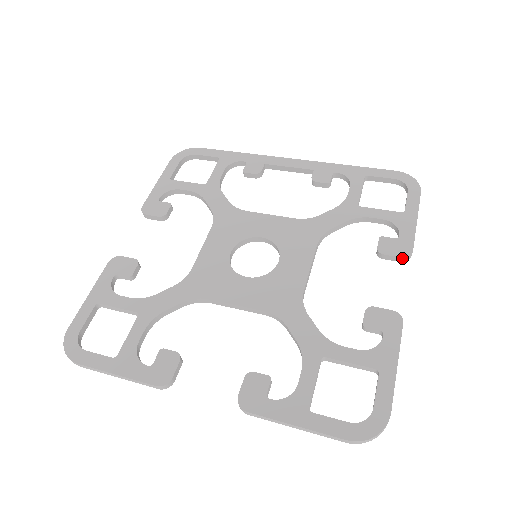
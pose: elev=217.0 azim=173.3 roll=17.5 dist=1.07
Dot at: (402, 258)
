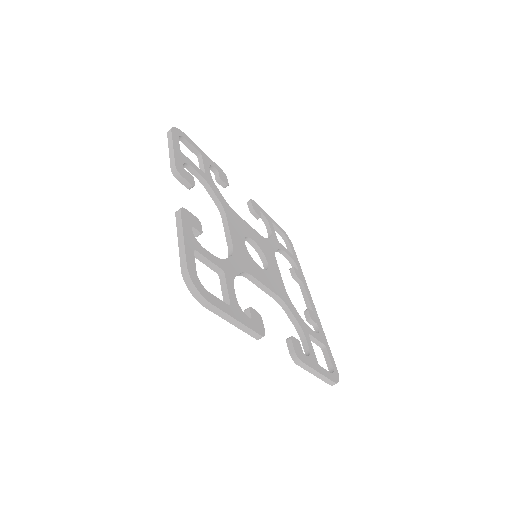
Dot at: (294, 352)
